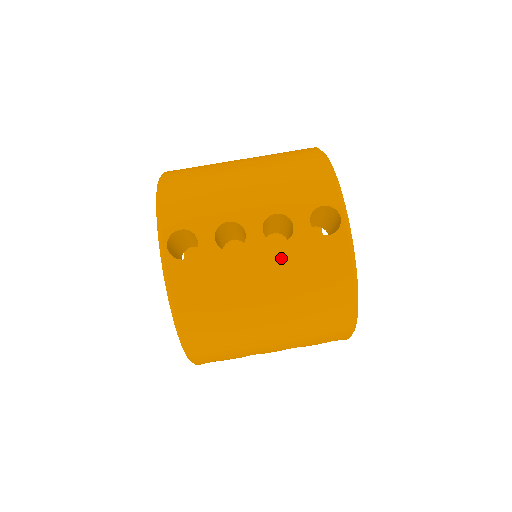
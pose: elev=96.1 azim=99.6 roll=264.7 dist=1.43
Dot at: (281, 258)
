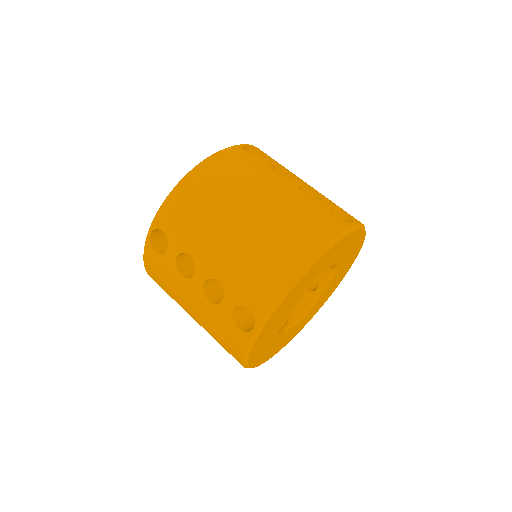
Dot at: (205, 308)
